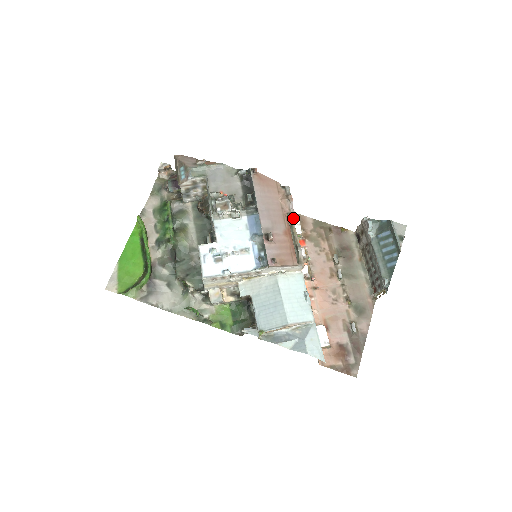
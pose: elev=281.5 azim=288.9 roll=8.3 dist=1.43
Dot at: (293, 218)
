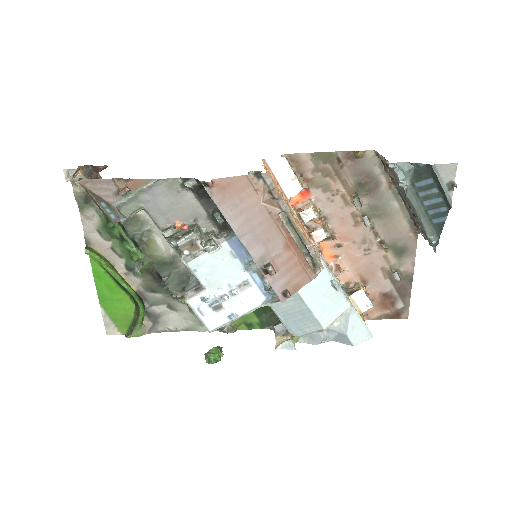
Dot at: (288, 211)
